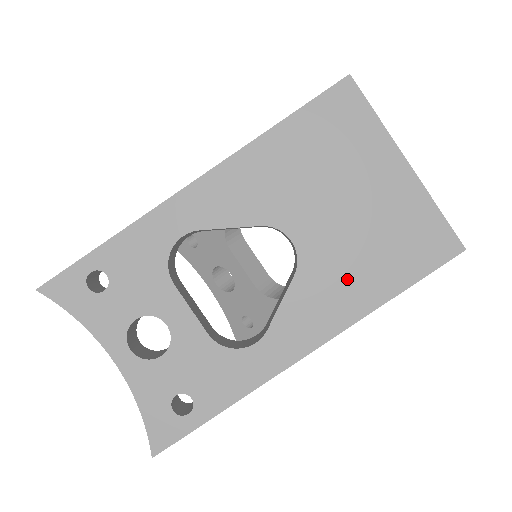
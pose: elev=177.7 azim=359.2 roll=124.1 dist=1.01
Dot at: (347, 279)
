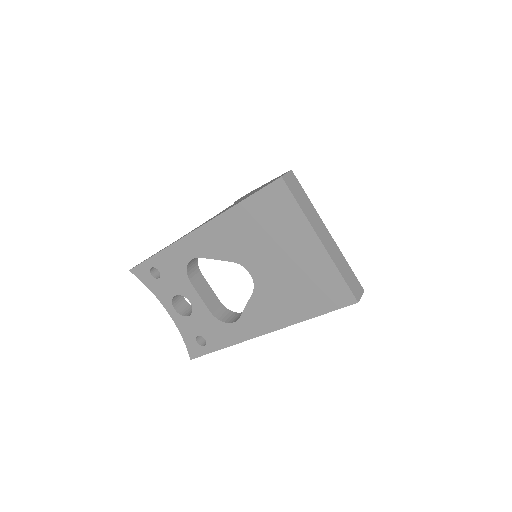
Dot at: (283, 302)
